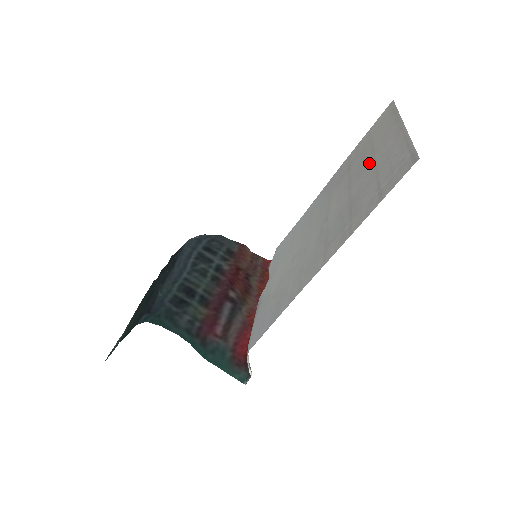
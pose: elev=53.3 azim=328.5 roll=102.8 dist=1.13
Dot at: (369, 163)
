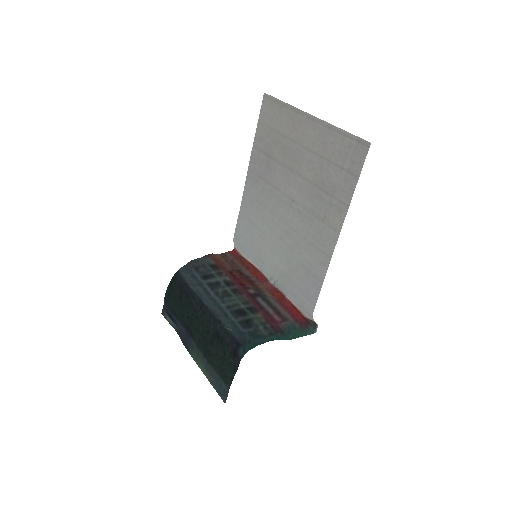
Dot at: (300, 151)
